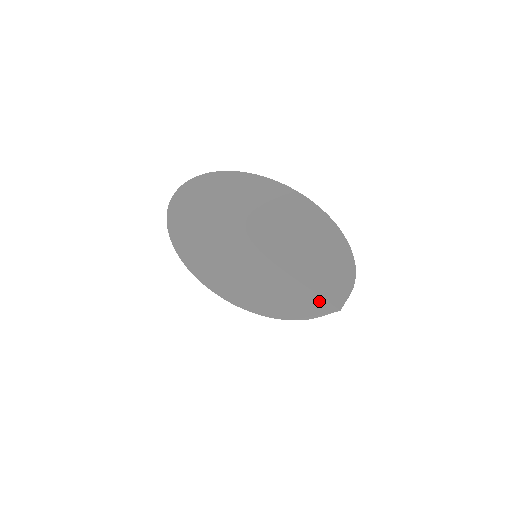
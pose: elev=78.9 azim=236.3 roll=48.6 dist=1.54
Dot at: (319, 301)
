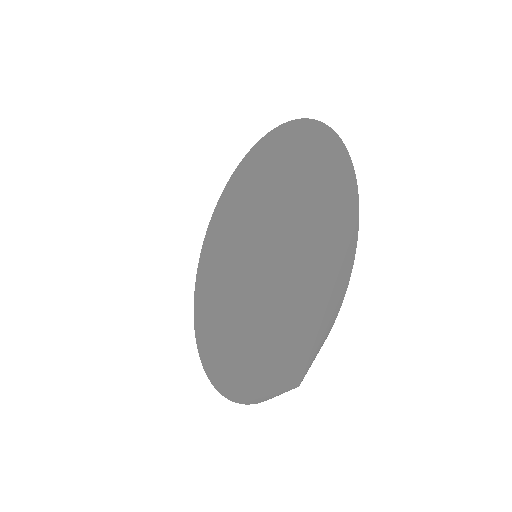
Dot at: (282, 358)
